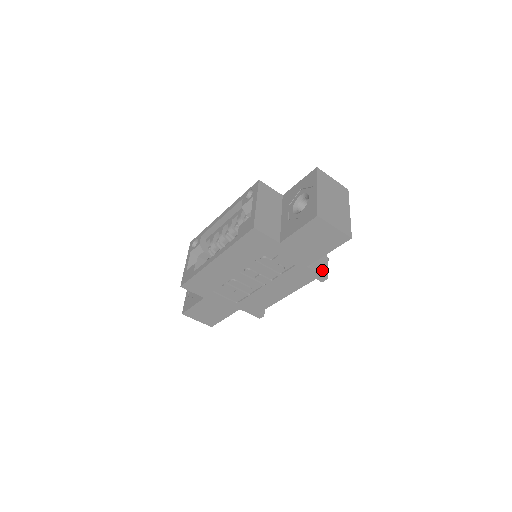
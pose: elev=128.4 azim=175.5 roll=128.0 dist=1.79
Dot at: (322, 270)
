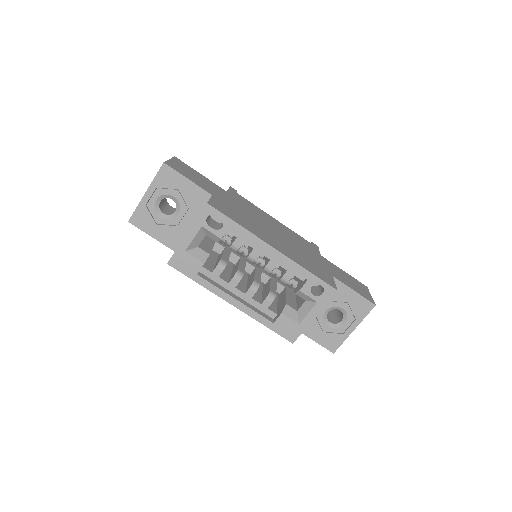
Dot at: occluded
